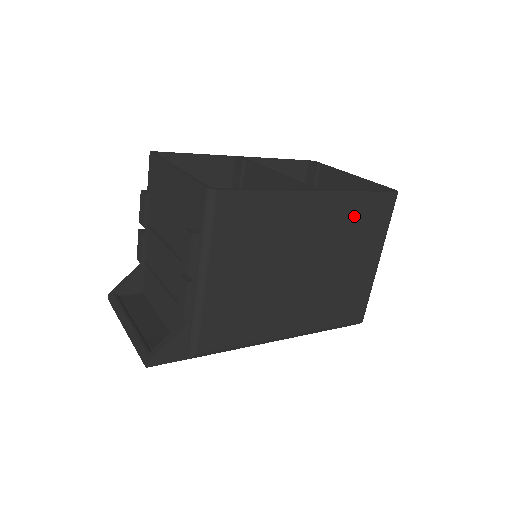
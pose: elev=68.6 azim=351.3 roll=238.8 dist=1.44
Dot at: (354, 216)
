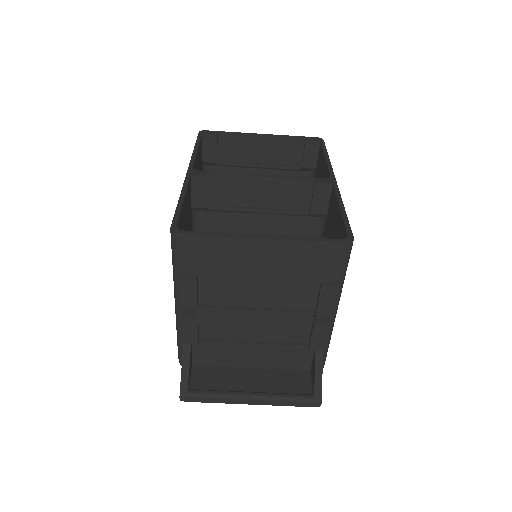
Dot at: occluded
